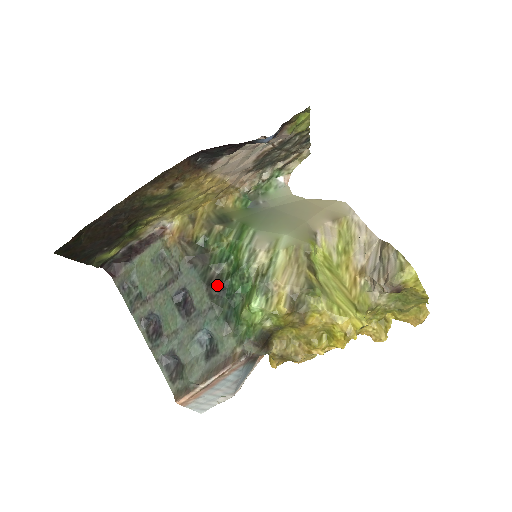
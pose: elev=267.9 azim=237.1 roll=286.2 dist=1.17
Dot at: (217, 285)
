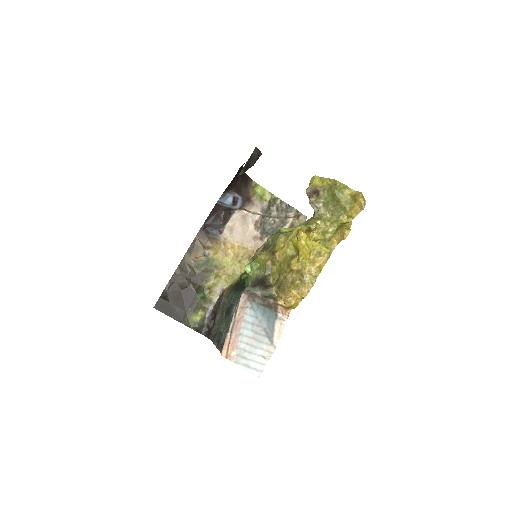
Dot at: occluded
